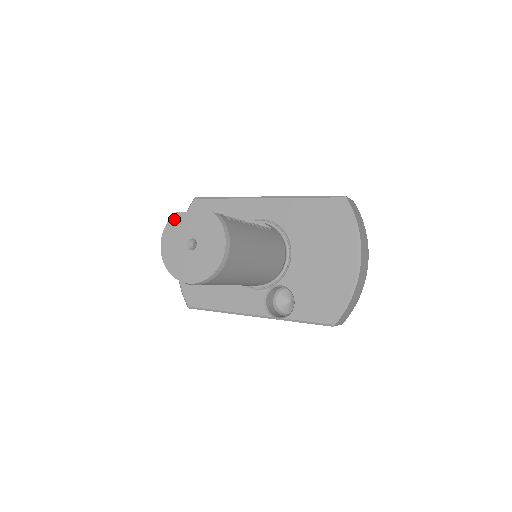
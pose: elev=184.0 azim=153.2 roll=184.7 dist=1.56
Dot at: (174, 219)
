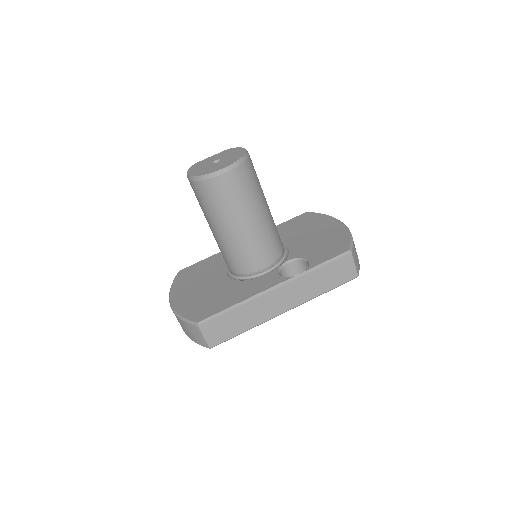
Dot at: (195, 165)
